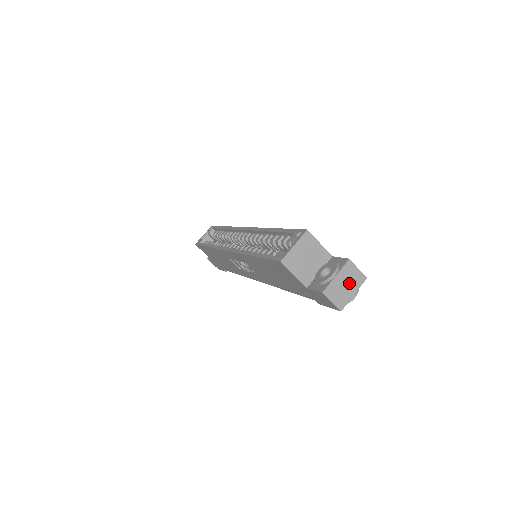
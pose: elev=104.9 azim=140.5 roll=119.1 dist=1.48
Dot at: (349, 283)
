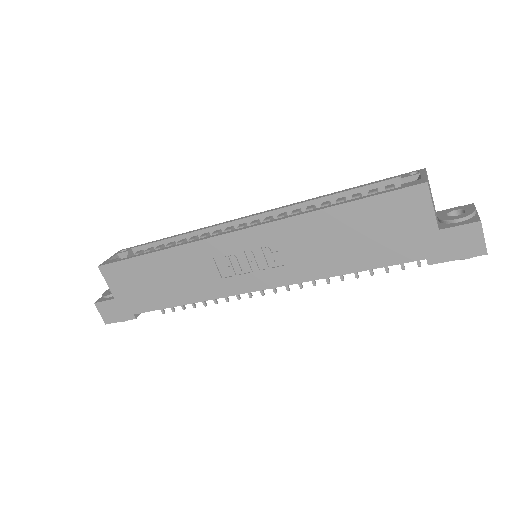
Dot at: occluded
